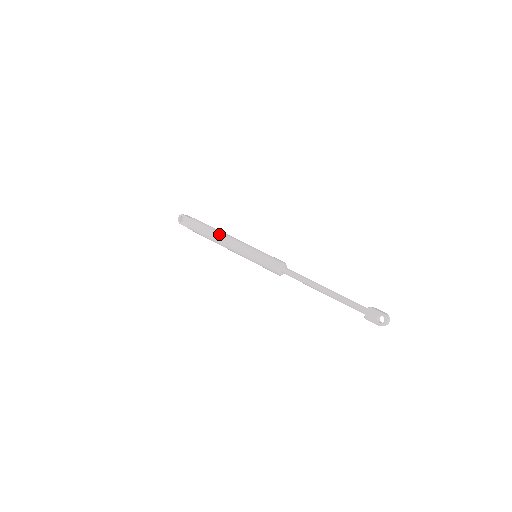
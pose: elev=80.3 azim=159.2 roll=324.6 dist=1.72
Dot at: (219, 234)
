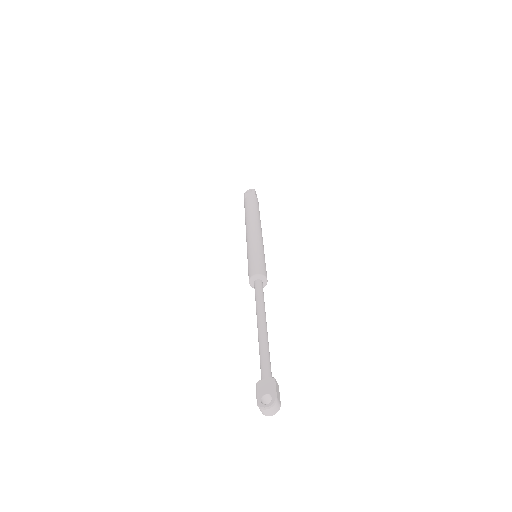
Dot at: (256, 218)
